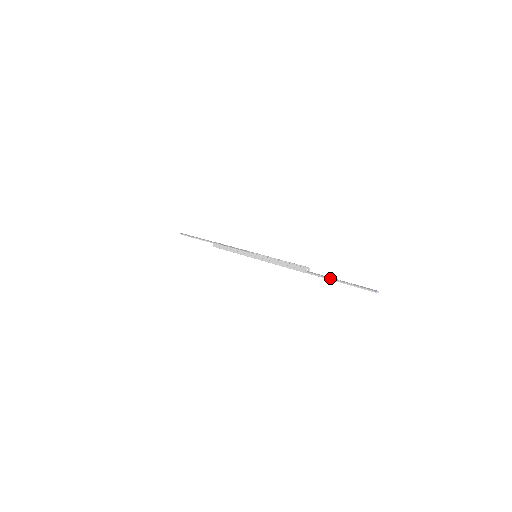
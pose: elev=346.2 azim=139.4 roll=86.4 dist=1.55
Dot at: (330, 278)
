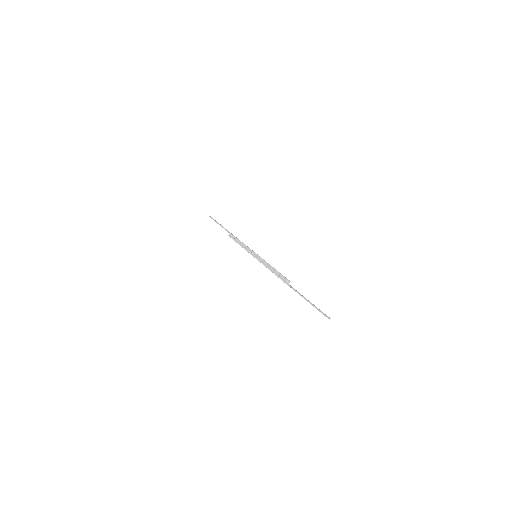
Dot at: occluded
